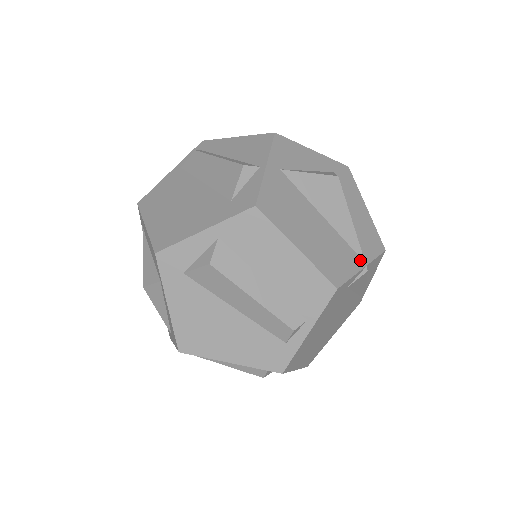
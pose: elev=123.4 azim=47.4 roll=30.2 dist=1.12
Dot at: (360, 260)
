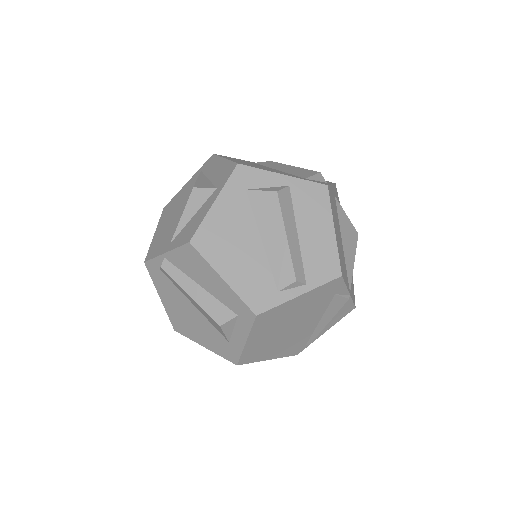
Dot at: (349, 287)
